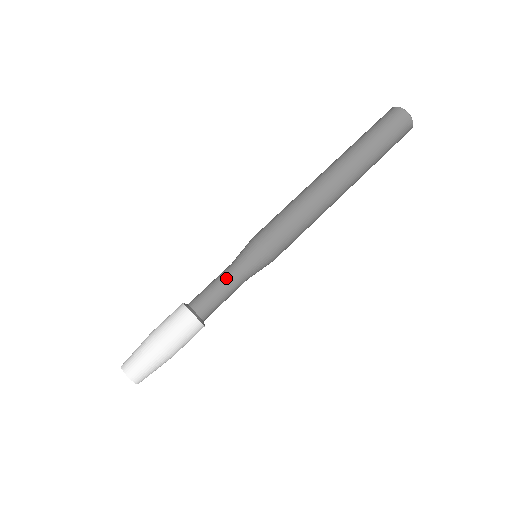
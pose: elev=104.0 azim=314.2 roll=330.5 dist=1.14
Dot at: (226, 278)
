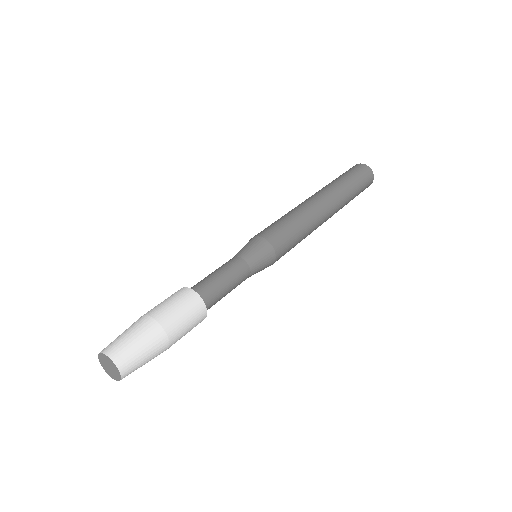
Dot at: occluded
